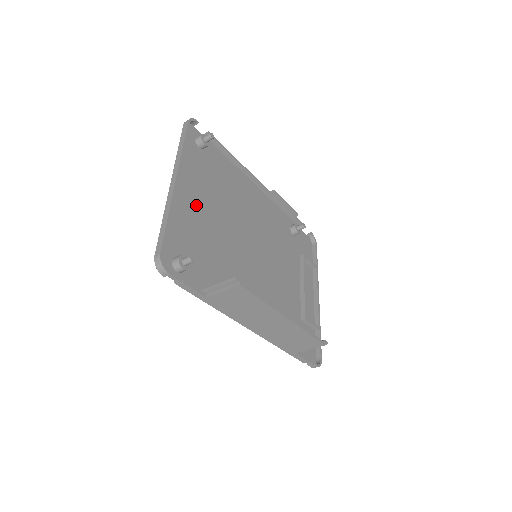
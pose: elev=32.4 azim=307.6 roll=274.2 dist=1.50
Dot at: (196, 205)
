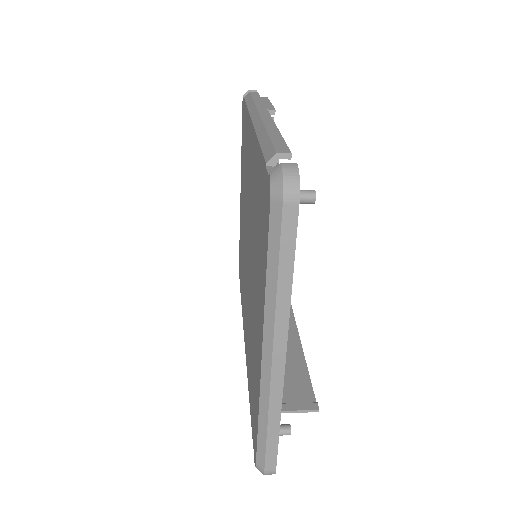
Dot at: occluded
